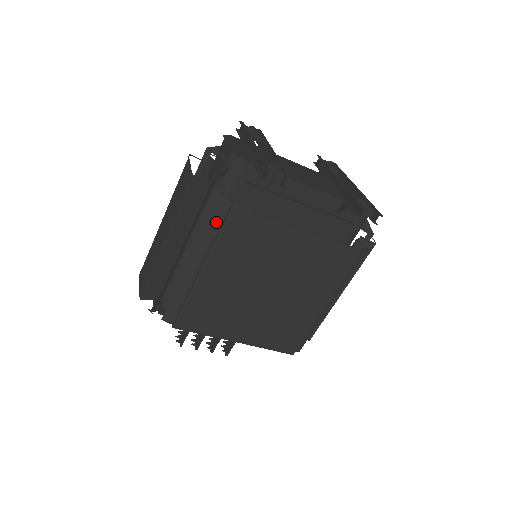
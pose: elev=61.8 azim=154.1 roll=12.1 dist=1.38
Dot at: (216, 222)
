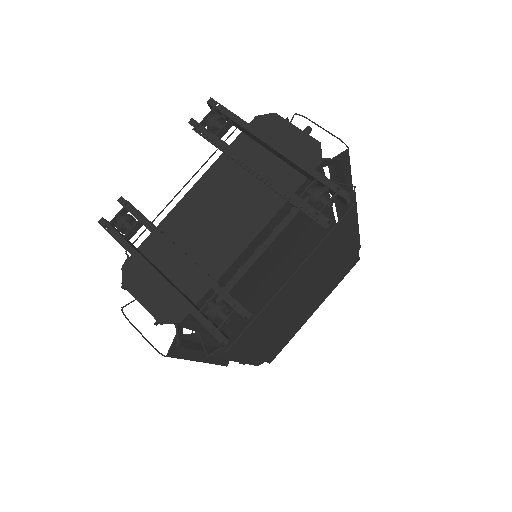
Dot at: (225, 354)
